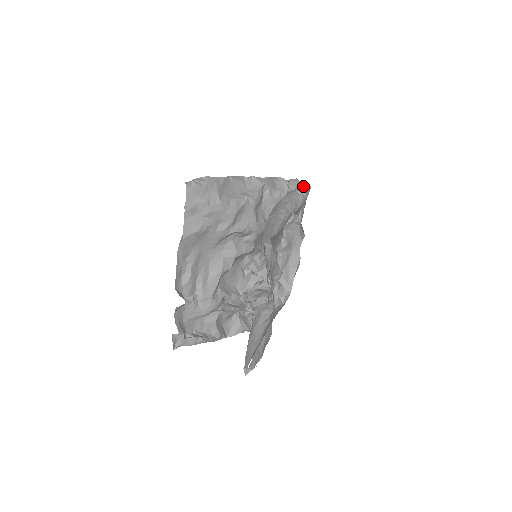
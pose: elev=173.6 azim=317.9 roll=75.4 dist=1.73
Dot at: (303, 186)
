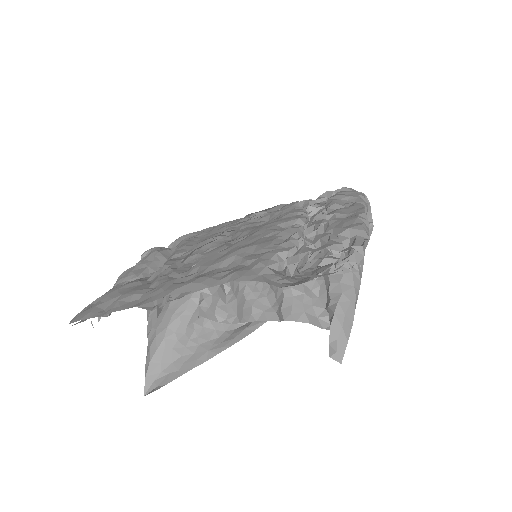
Dot at: (369, 226)
